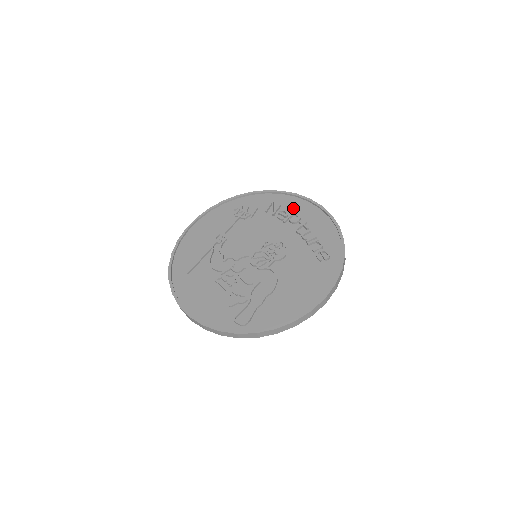
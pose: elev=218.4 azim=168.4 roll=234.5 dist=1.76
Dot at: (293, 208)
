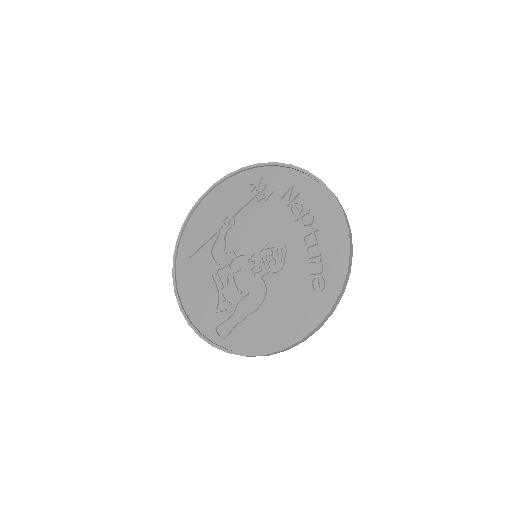
Dot at: (311, 201)
